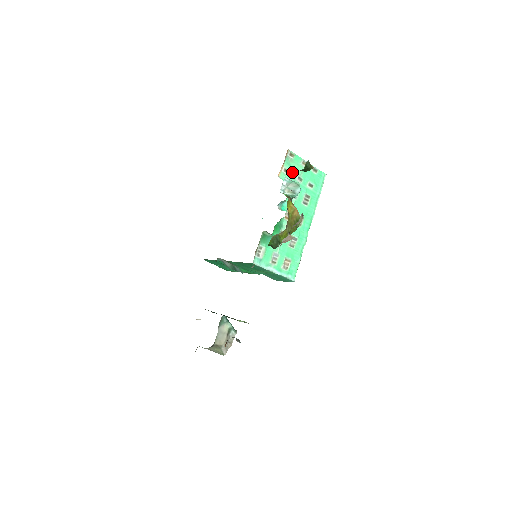
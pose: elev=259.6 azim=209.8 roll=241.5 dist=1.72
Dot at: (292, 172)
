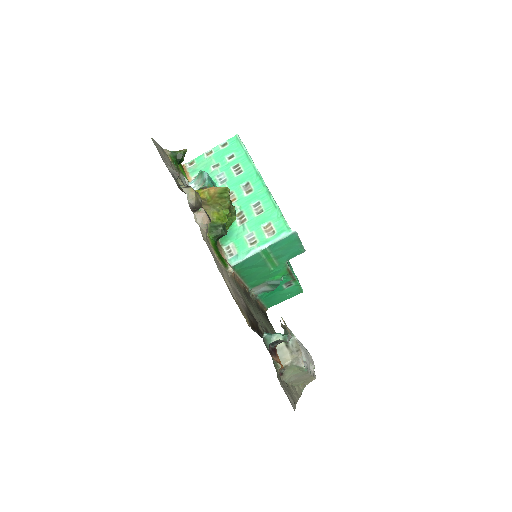
Dot at: occluded
